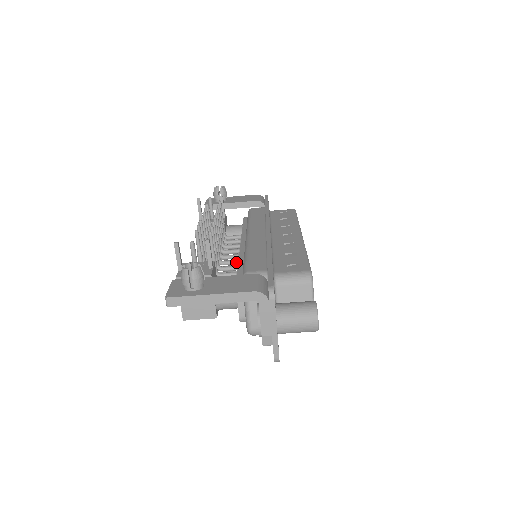
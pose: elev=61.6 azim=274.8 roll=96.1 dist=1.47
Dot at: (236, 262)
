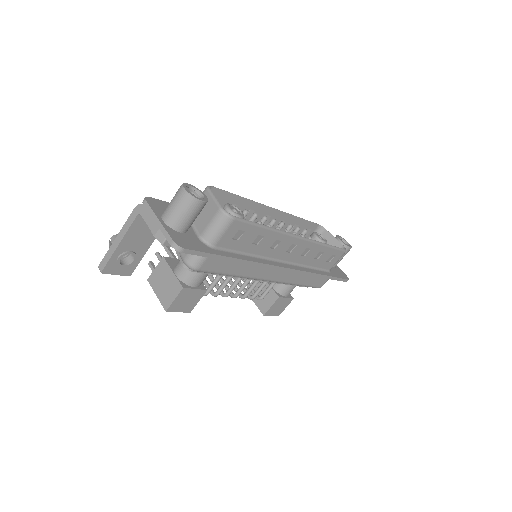
Dot at: occluded
